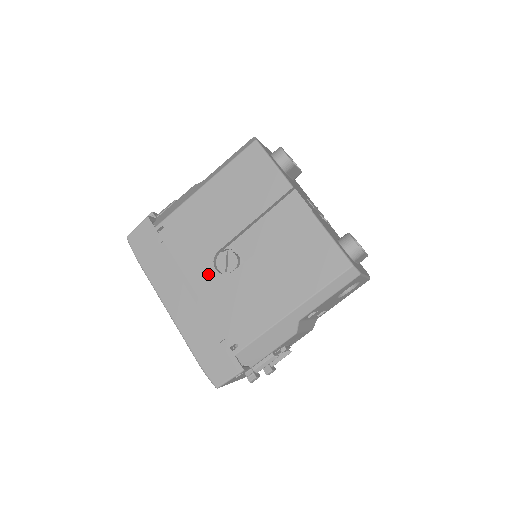
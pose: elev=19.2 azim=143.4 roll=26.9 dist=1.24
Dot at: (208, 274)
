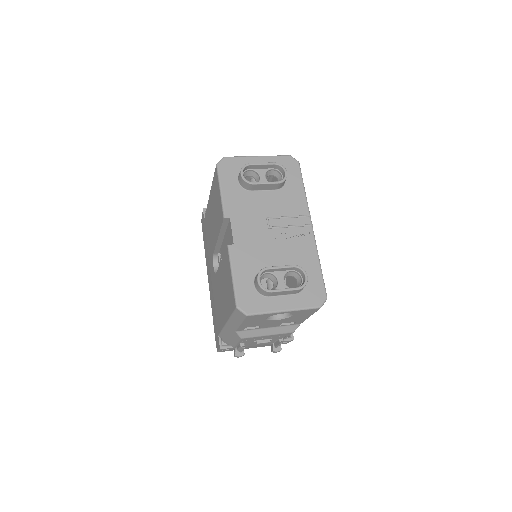
Dot at: (212, 269)
